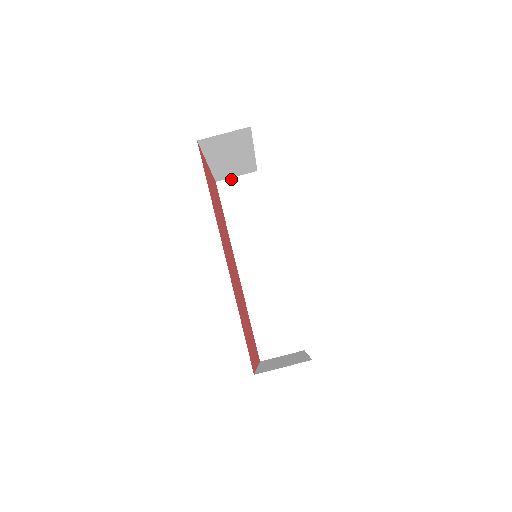
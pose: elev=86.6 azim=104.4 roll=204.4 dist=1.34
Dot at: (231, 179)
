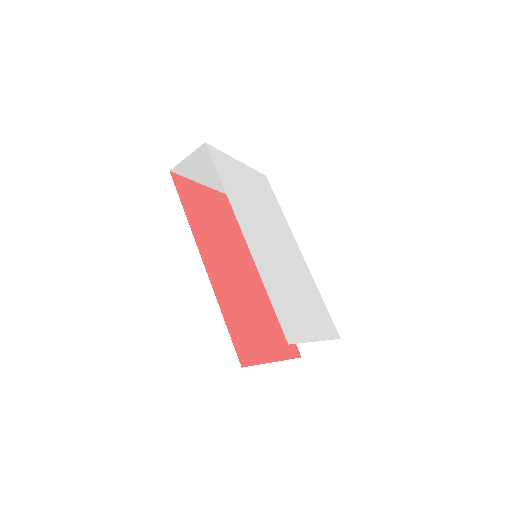
Dot at: occluded
